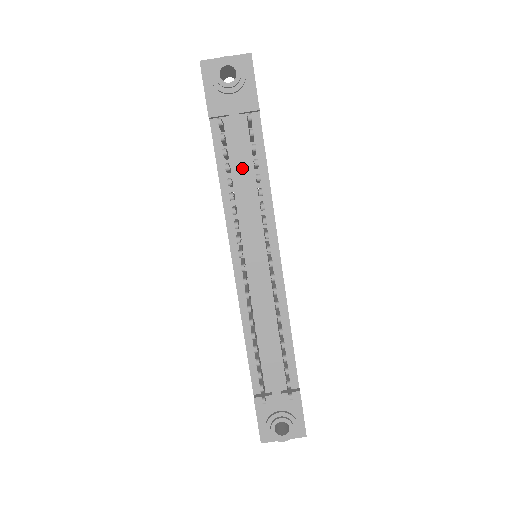
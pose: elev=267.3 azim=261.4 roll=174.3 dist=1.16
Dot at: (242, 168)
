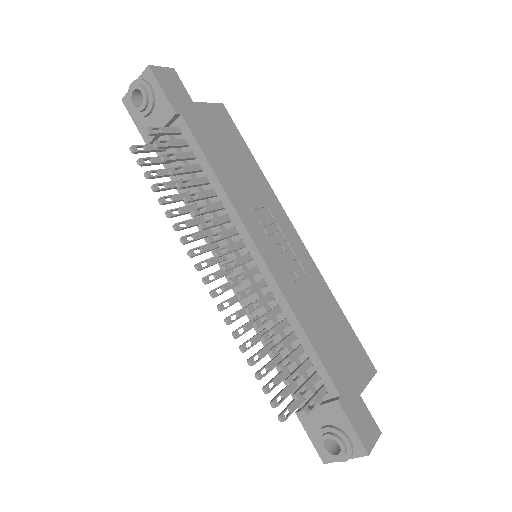
Dot at: (187, 178)
